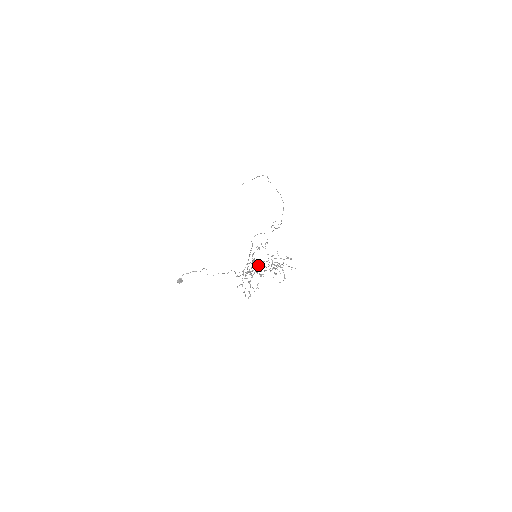
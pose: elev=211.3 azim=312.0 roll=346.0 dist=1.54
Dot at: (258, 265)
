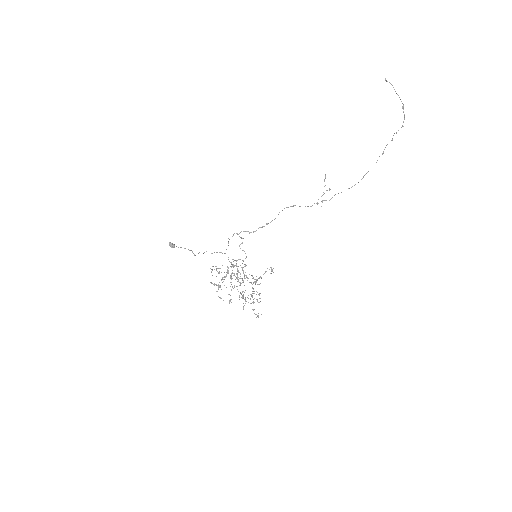
Dot at: occluded
